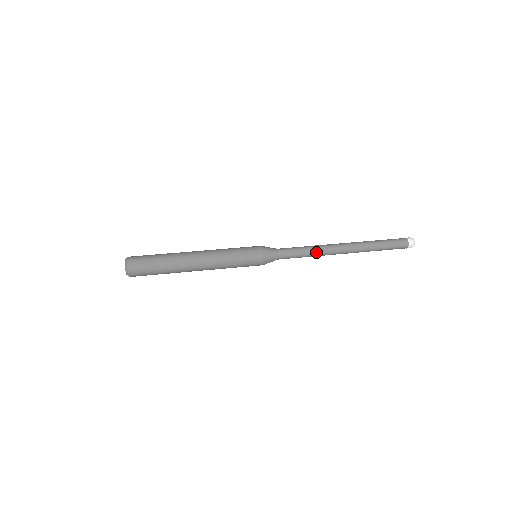
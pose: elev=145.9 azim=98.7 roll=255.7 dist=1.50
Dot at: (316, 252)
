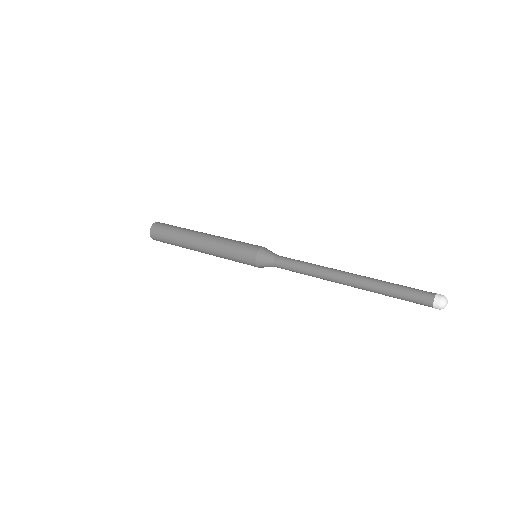
Dot at: (315, 267)
